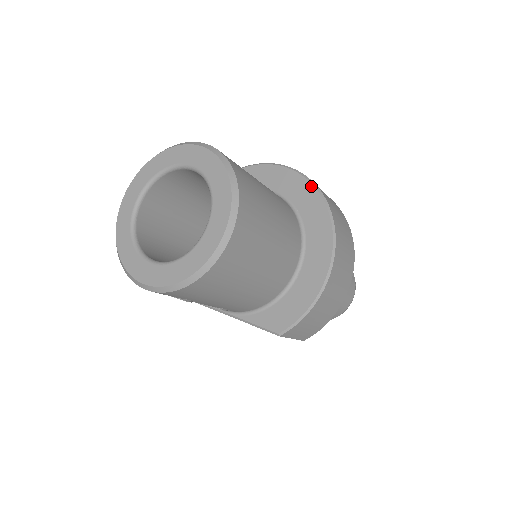
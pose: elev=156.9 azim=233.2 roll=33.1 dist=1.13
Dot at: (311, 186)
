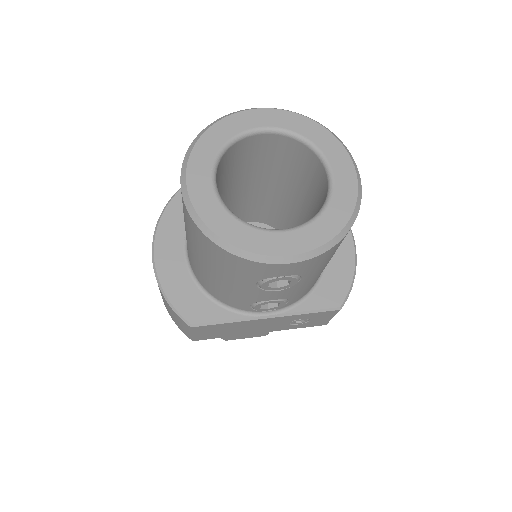
Dot at: occluded
